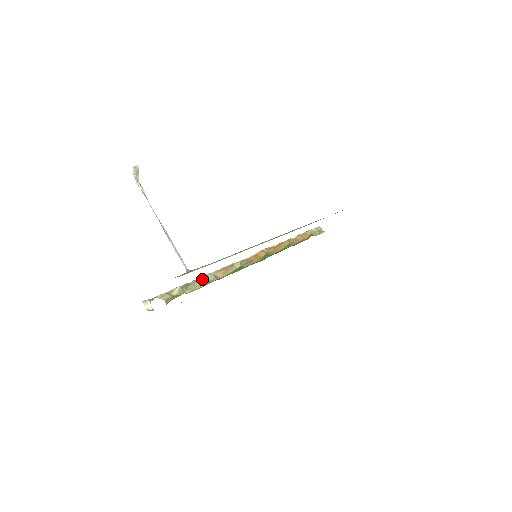
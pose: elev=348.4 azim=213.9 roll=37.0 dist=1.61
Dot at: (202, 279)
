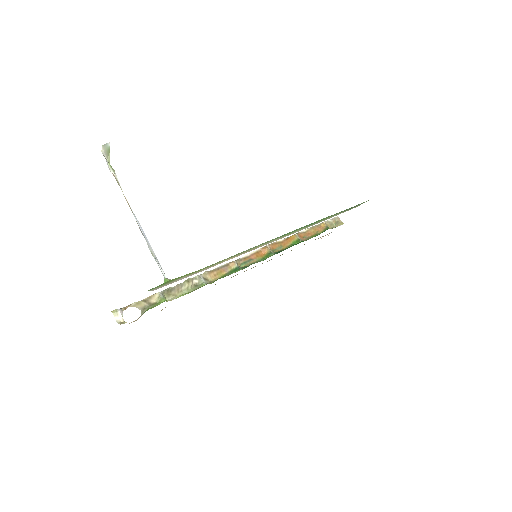
Dot at: (188, 283)
